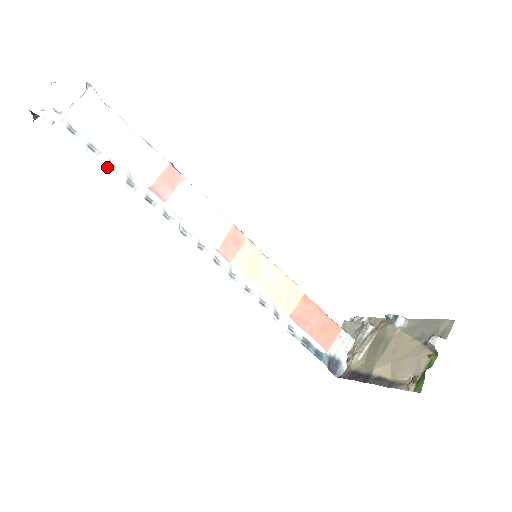
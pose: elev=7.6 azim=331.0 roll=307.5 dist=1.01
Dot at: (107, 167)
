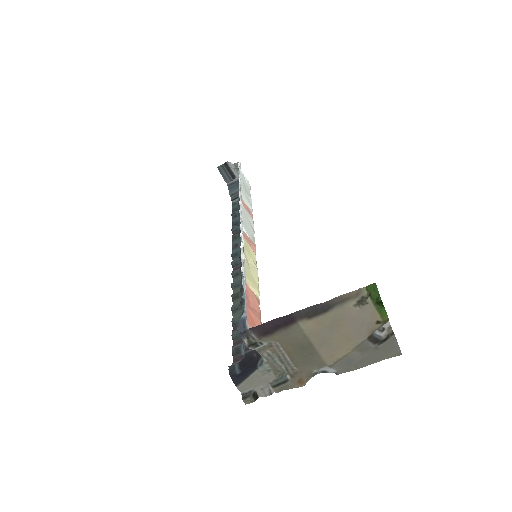
Dot at: occluded
